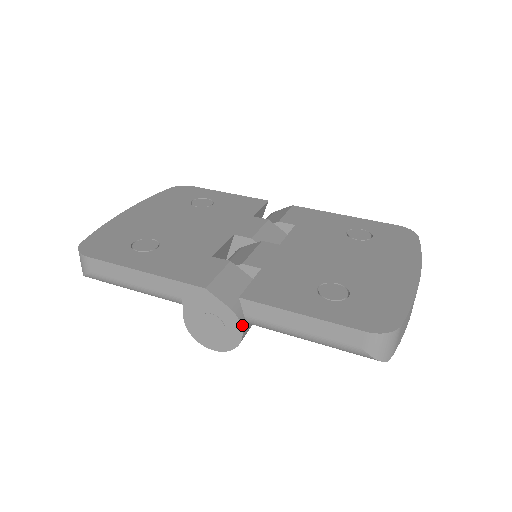
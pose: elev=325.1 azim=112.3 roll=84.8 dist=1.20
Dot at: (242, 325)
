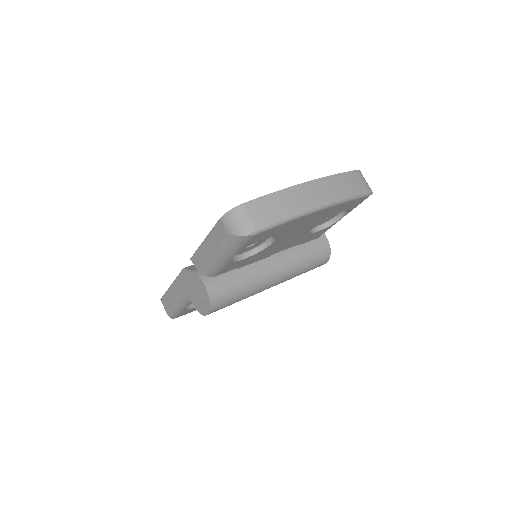
Dot at: (202, 279)
